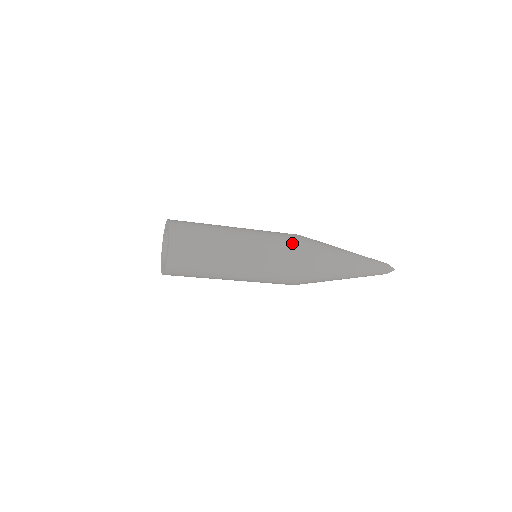
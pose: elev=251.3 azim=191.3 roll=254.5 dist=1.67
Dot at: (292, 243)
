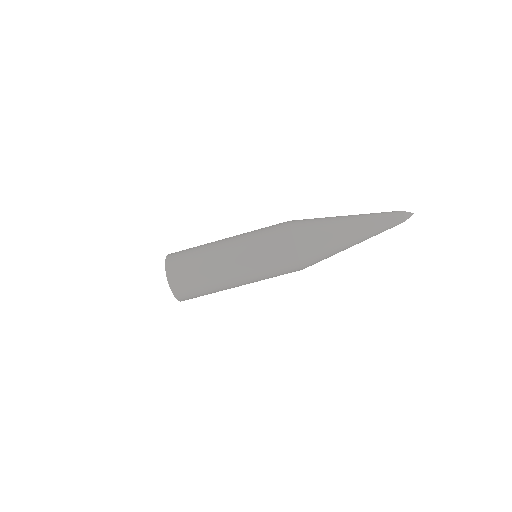
Dot at: occluded
